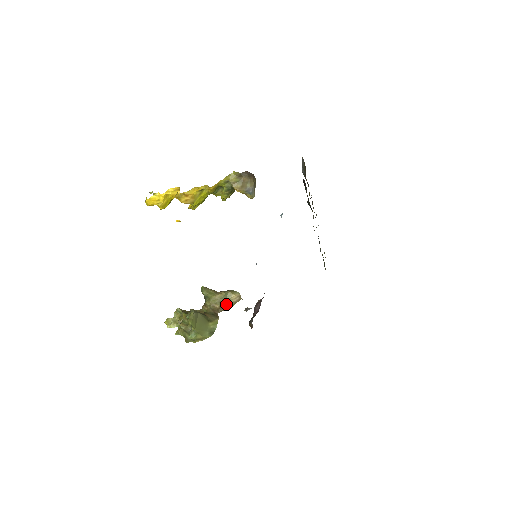
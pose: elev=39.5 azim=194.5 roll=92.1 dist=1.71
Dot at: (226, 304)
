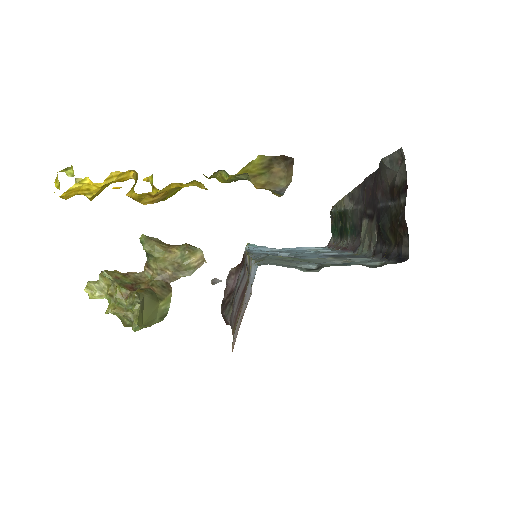
Dot at: (182, 270)
